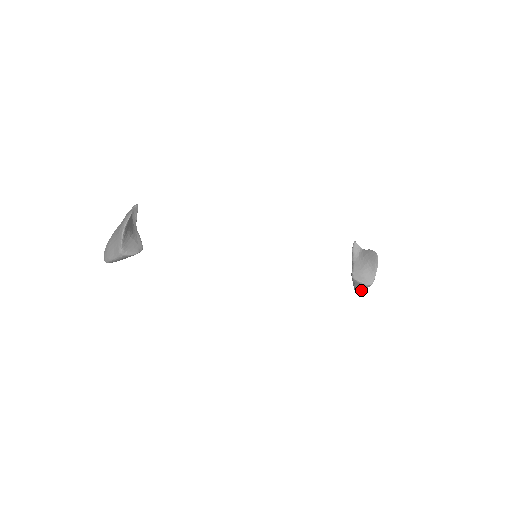
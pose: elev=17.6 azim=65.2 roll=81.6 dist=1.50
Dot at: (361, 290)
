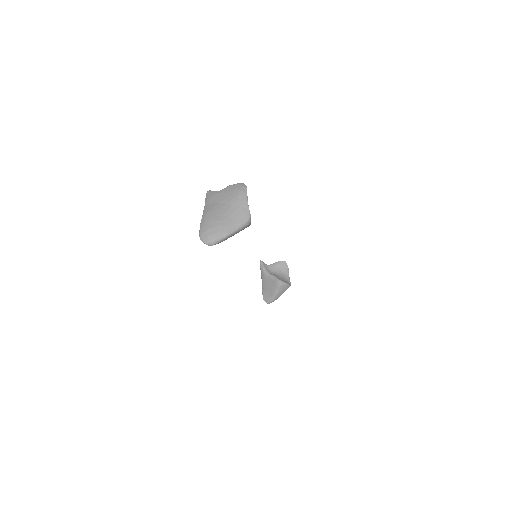
Dot at: (279, 296)
